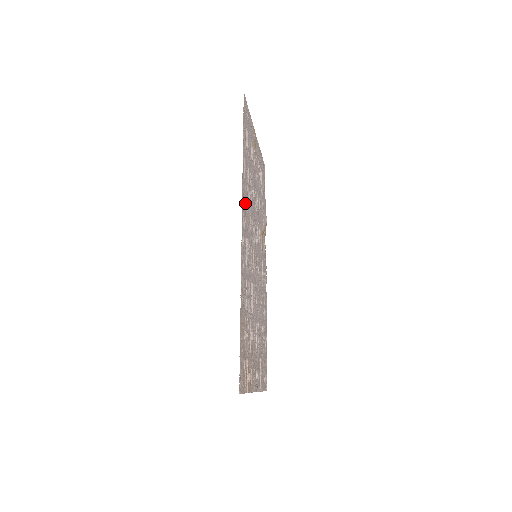
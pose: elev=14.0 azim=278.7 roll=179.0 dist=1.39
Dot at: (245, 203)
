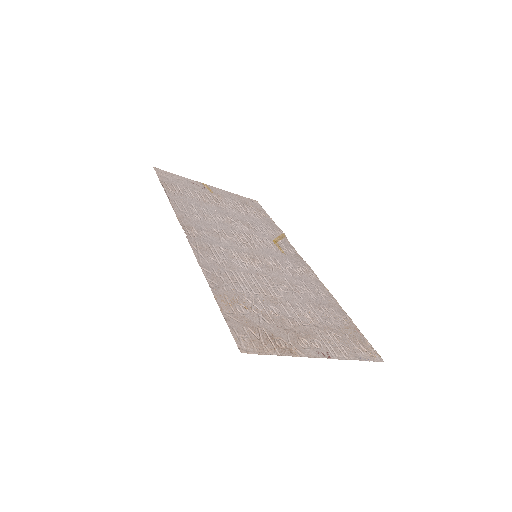
Dot at: (193, 224)
